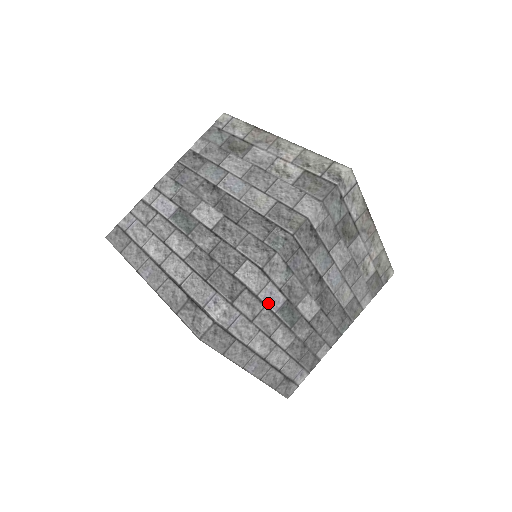
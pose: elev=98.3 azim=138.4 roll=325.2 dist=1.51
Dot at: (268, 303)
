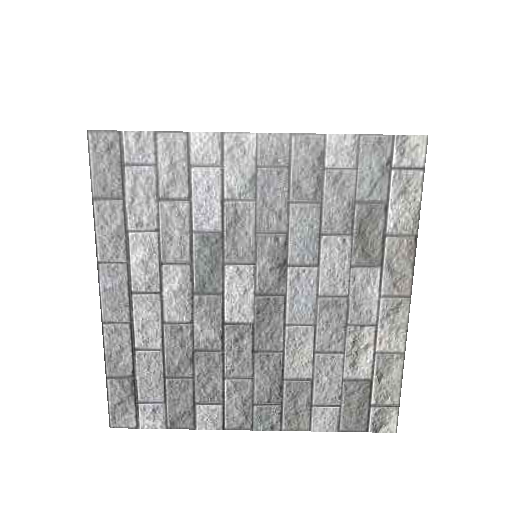
Dot at: occluded
